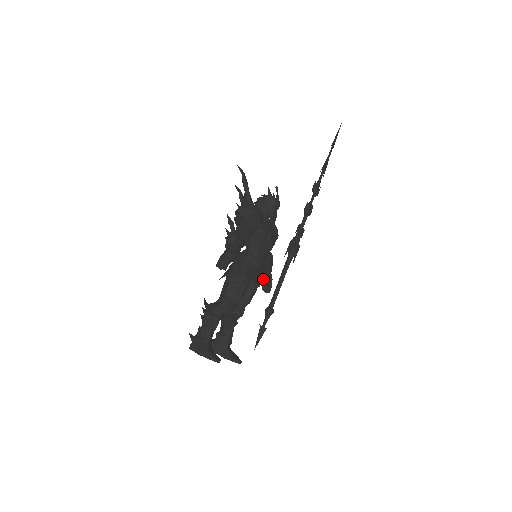
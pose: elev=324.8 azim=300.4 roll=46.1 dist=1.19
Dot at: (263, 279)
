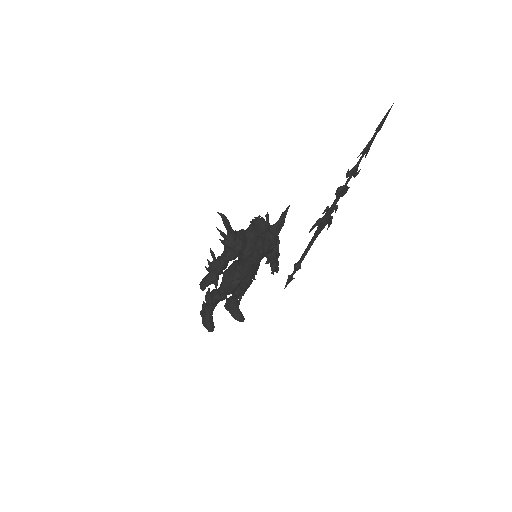
Dot at: occluded
